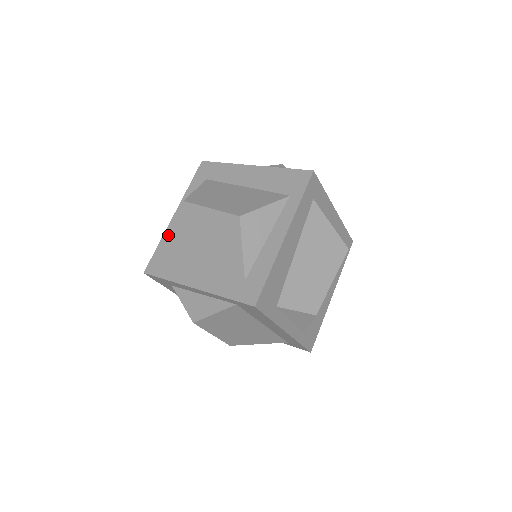
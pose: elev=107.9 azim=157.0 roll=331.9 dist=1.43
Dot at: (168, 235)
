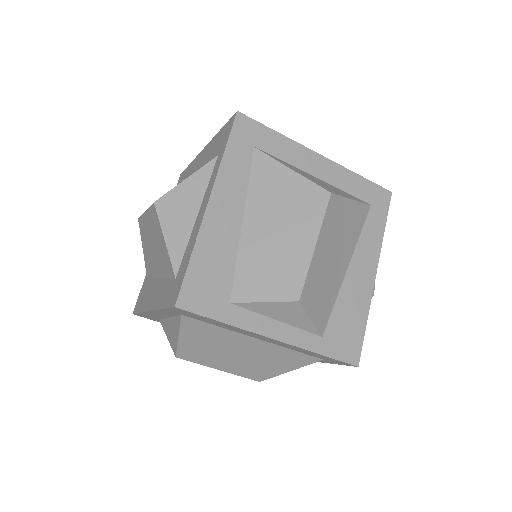
Dot at: occluded
